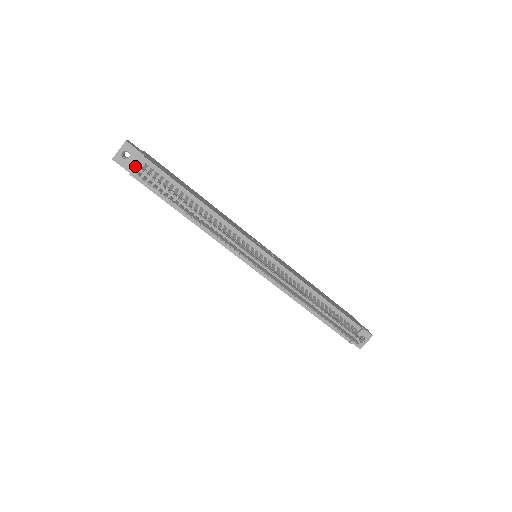
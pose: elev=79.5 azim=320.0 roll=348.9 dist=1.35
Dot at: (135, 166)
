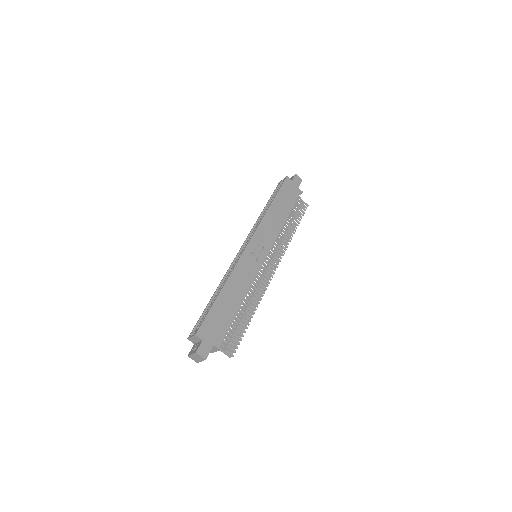
Dot at: occluded
